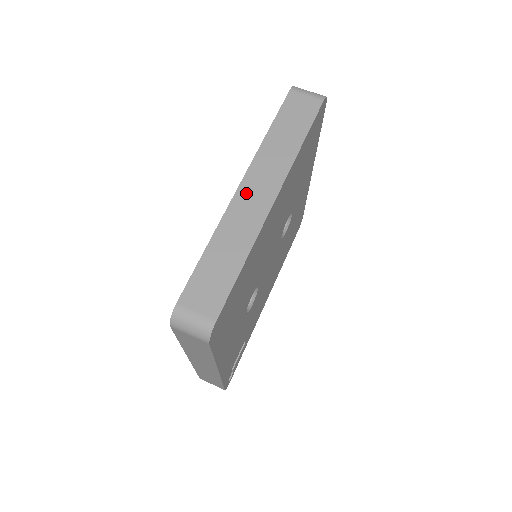
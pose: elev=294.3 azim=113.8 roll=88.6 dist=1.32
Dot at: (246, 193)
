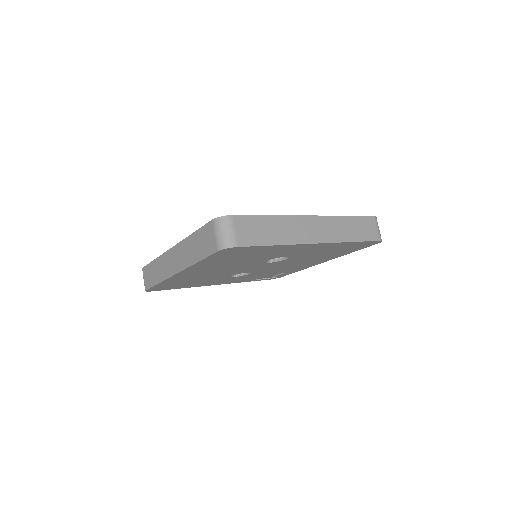
Dot at: (171, 255)
